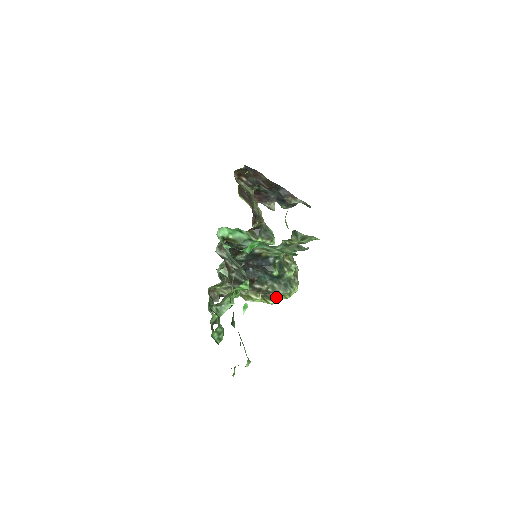
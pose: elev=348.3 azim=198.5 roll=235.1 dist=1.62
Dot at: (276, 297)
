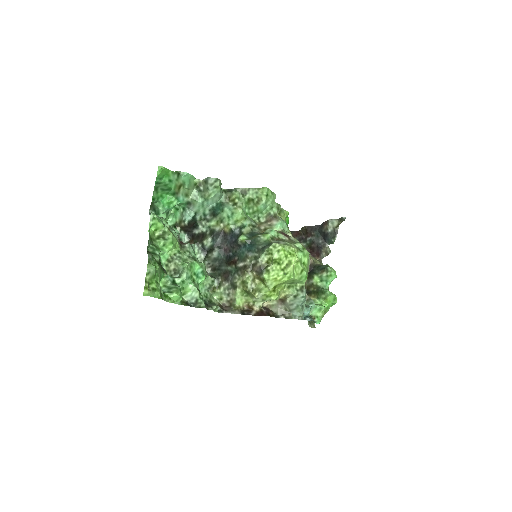
Dot at: (266, 267)
